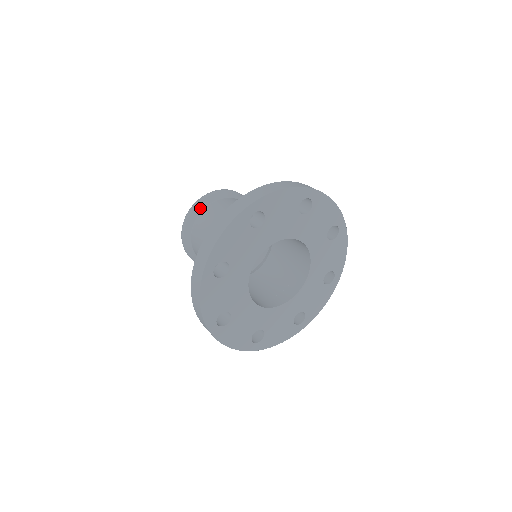
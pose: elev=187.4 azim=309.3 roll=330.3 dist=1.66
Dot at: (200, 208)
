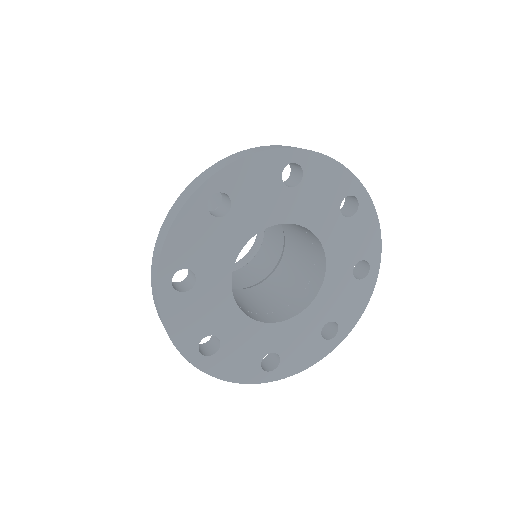
Dot at: occluded
